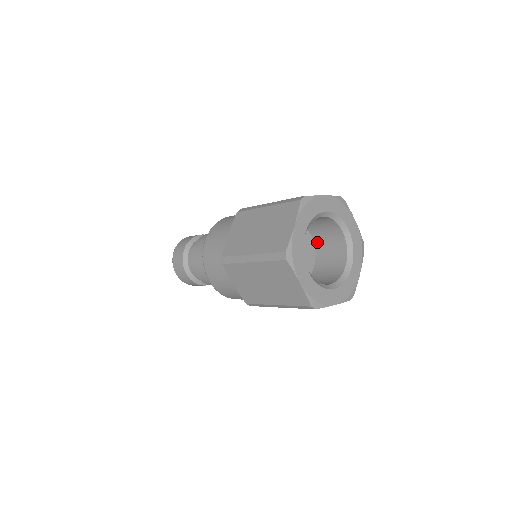
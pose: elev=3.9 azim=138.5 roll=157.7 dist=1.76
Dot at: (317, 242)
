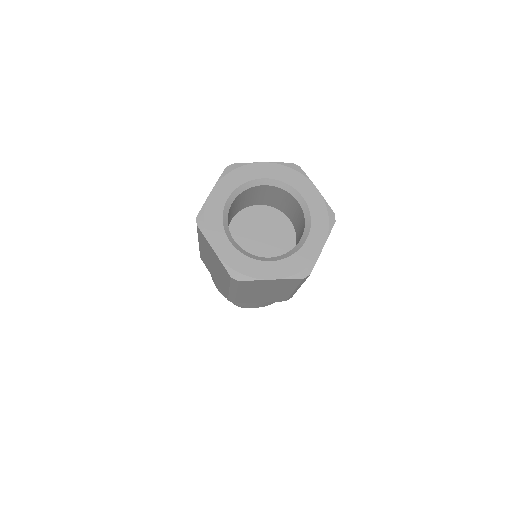
Dot at: (295, 225)
